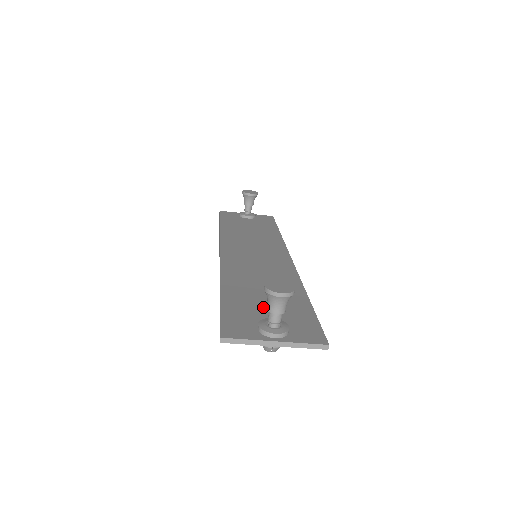
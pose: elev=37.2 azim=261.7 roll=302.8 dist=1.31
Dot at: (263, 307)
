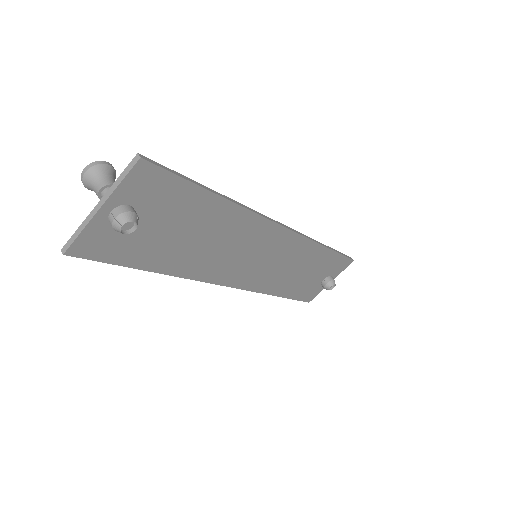
Dot at: (156, 228)
